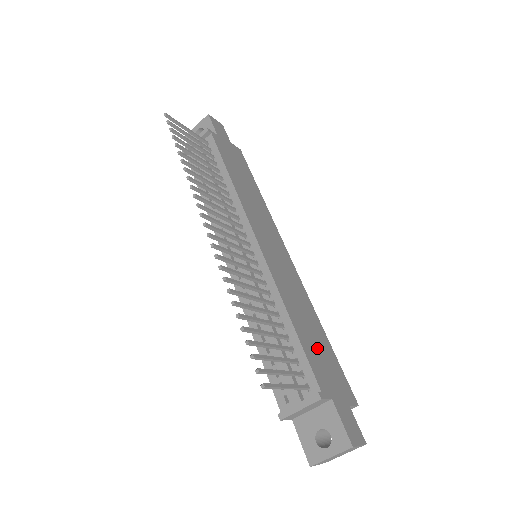
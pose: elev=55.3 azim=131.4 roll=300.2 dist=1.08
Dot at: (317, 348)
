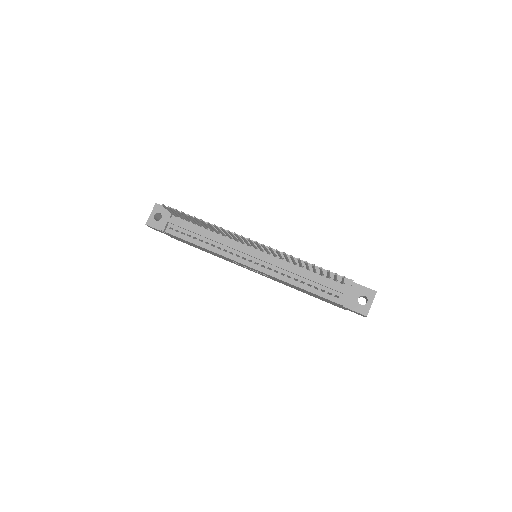
Dot at: occluded
